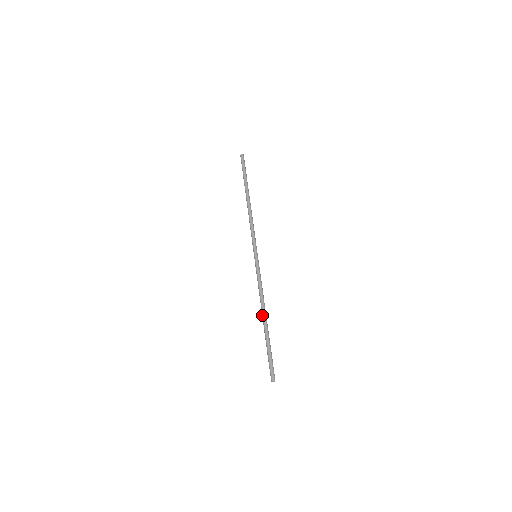
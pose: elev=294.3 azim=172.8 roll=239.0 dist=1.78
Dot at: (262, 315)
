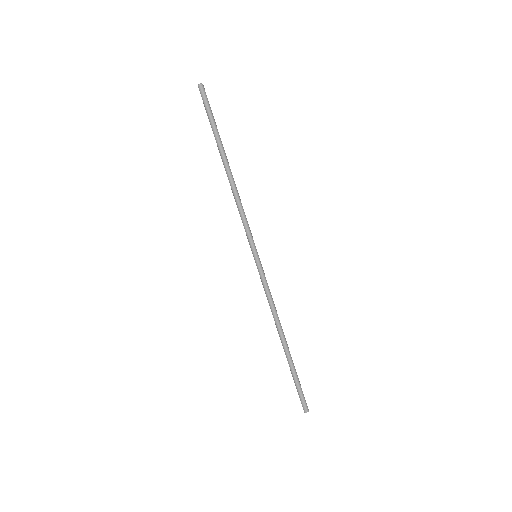
Dot at: (279, 336)
